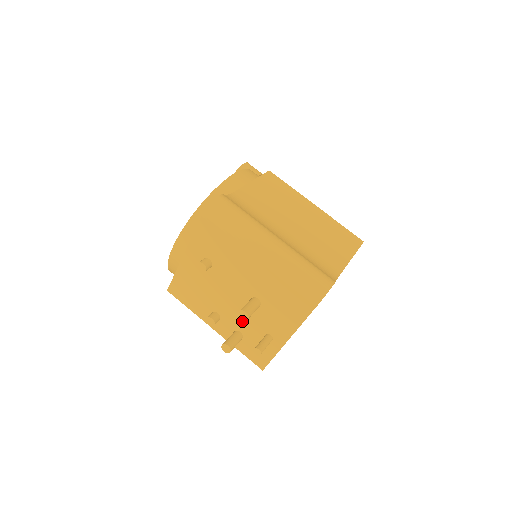
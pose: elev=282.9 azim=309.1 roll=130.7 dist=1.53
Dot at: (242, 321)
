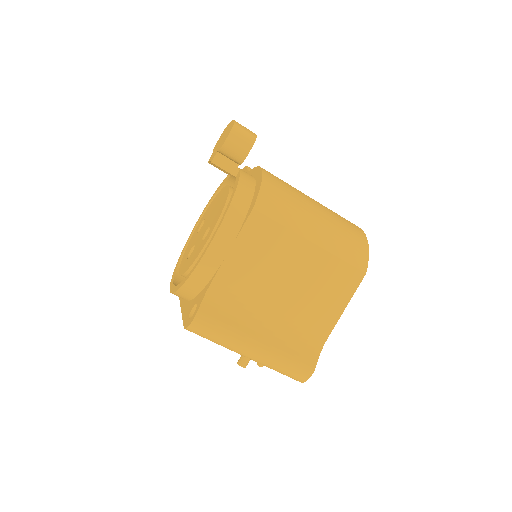
Dot at: occluded
